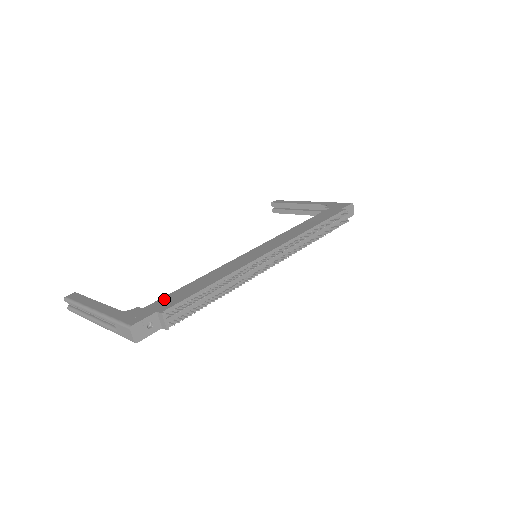
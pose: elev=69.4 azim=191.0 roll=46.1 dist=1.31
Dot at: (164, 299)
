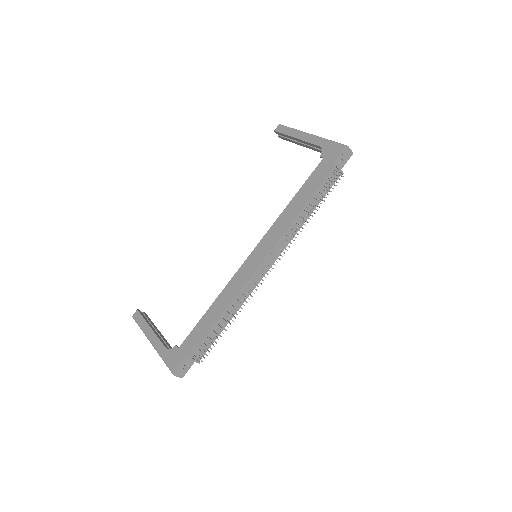
Dot at: (190, 337)
